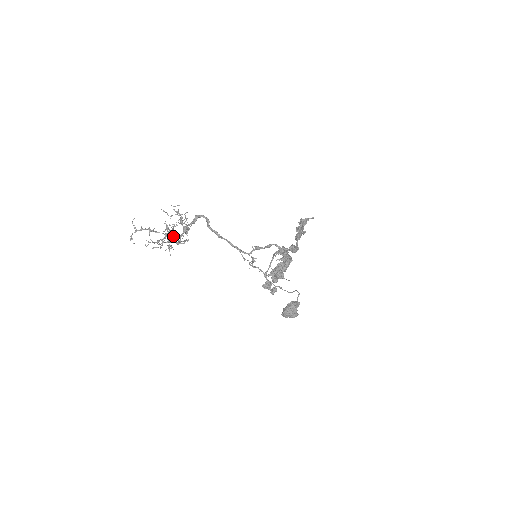
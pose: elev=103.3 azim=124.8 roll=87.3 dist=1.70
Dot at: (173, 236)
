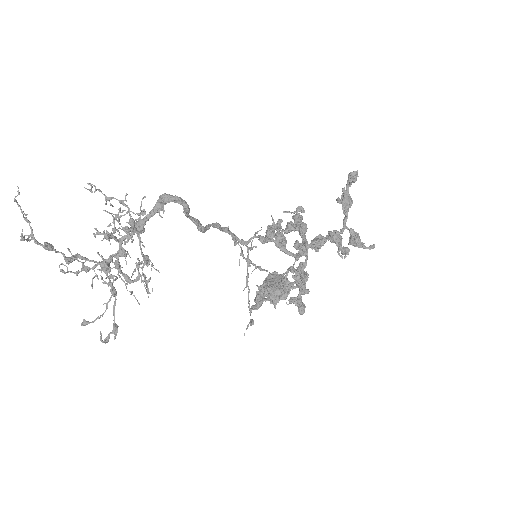
Dot at: (116, 258)
